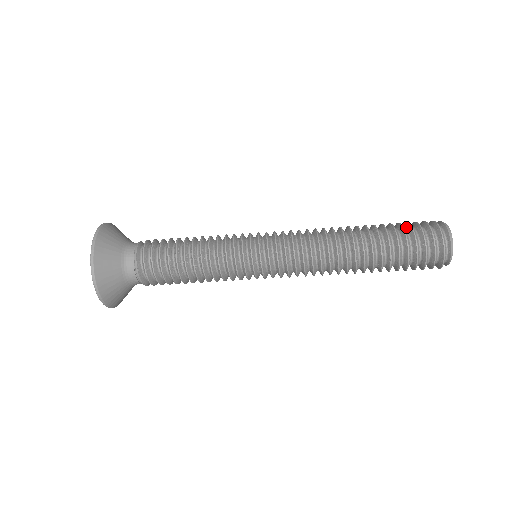
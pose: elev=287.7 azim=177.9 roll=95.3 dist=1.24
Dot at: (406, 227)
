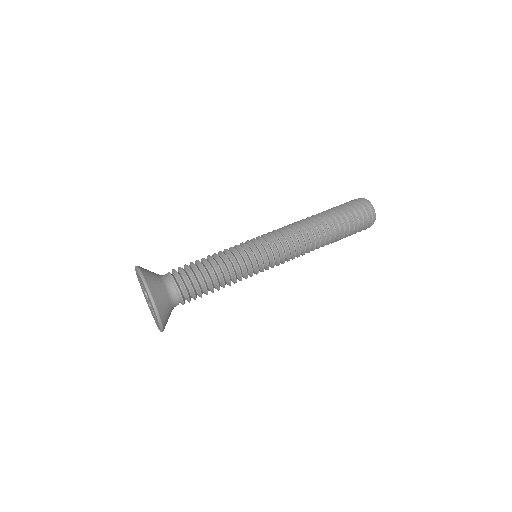
Dot at: occluded
